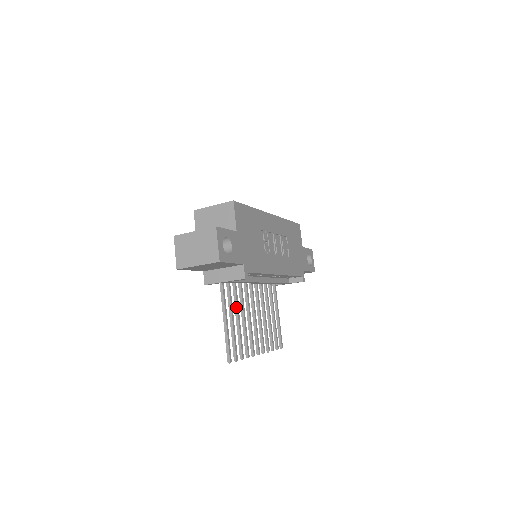
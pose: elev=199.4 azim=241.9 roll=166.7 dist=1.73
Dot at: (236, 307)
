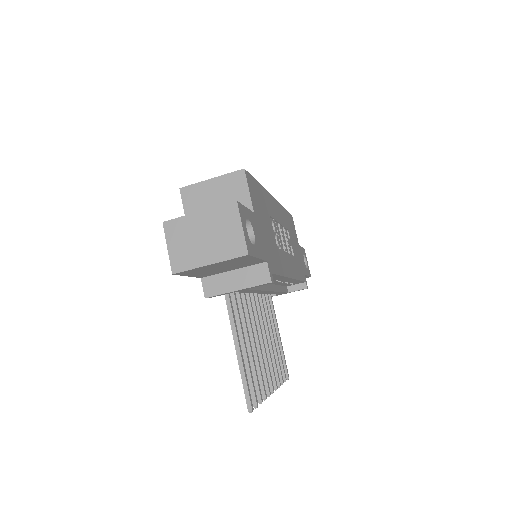
Dot at: (245, 328)
